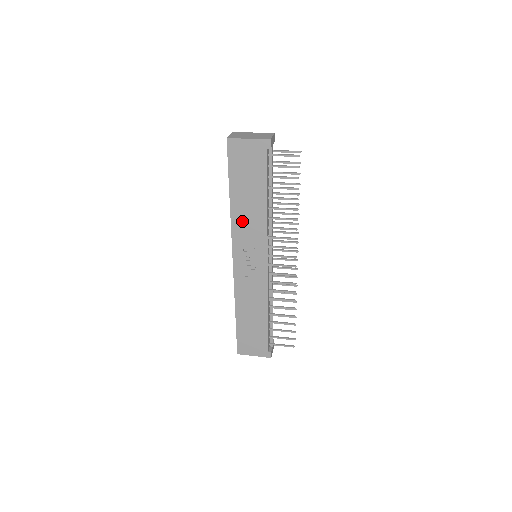
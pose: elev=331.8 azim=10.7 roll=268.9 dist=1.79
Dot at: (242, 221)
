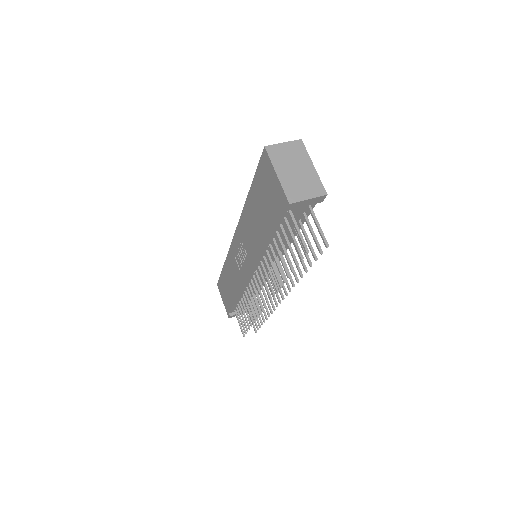
Dot at: (247, 224)
